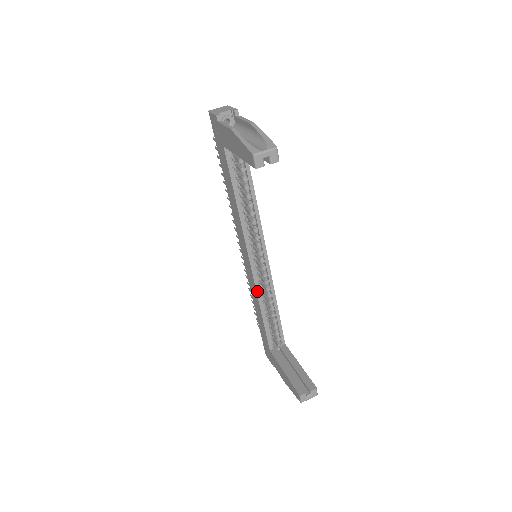
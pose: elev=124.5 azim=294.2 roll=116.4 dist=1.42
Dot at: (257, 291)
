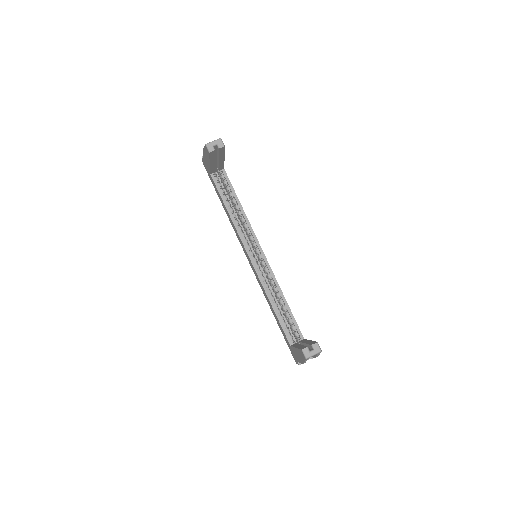
Dot at: (262, 284)
